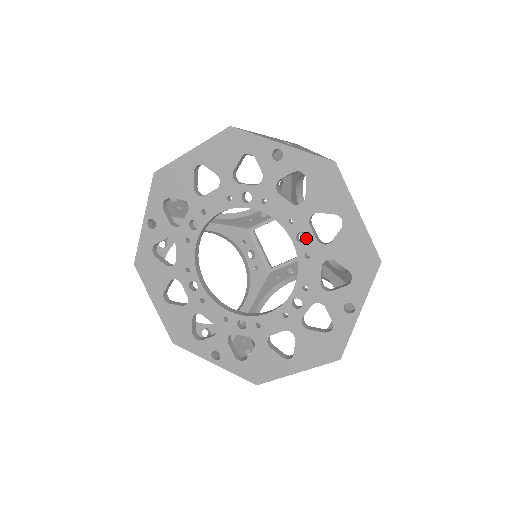
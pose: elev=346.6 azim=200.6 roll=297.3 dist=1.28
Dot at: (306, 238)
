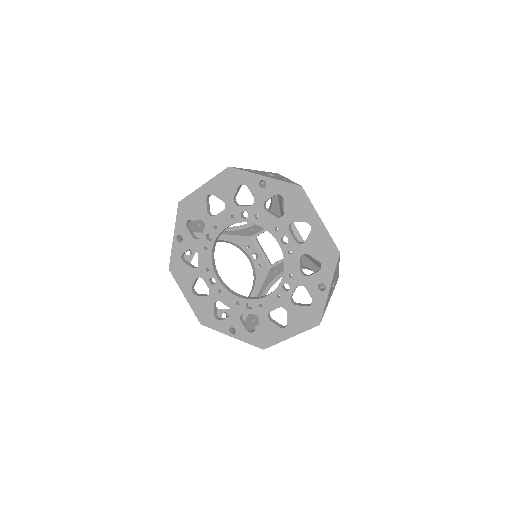
Dot at: occluded
